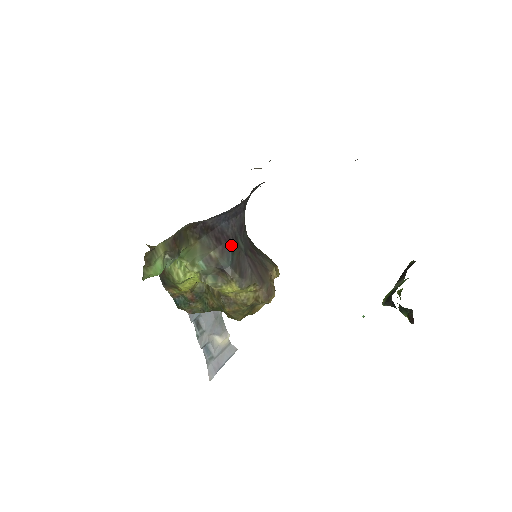
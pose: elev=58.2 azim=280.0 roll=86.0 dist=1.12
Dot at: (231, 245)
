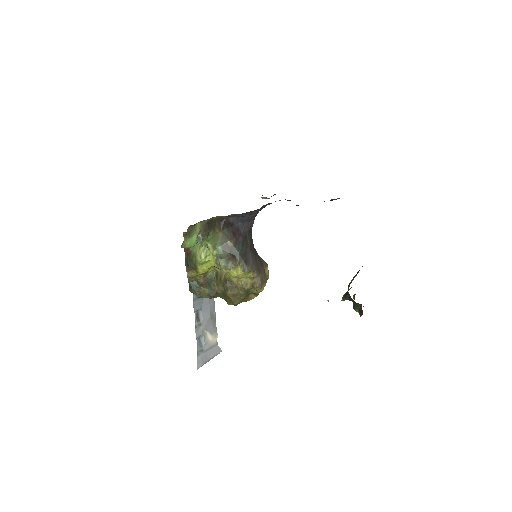
Dot at: (242, 240)
